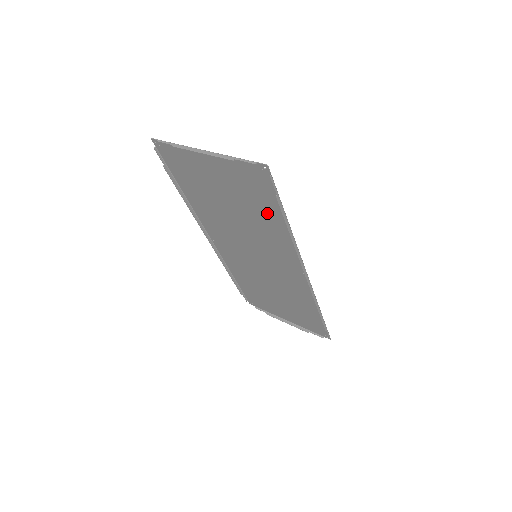
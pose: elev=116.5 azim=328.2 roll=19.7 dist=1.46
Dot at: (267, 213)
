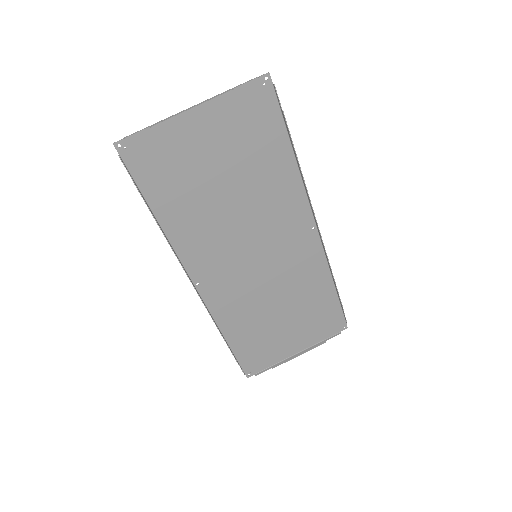
Dot at: (269, 156)
